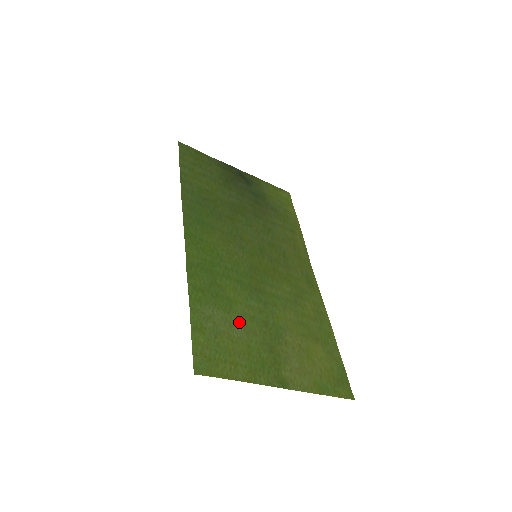
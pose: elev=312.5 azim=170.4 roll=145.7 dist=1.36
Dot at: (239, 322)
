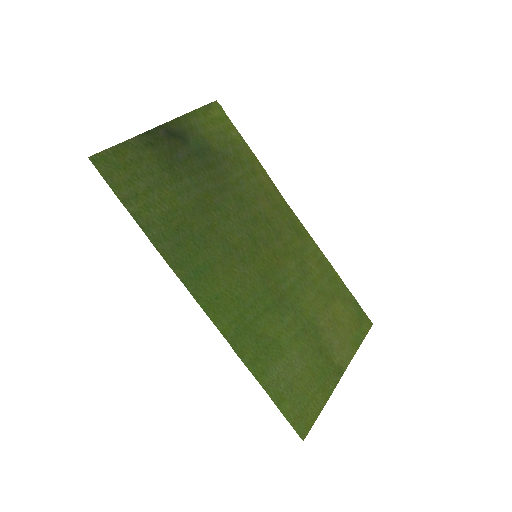
Dot at: (293, 355)
